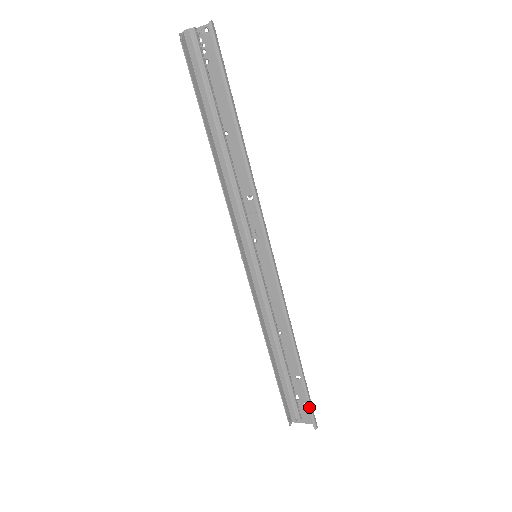
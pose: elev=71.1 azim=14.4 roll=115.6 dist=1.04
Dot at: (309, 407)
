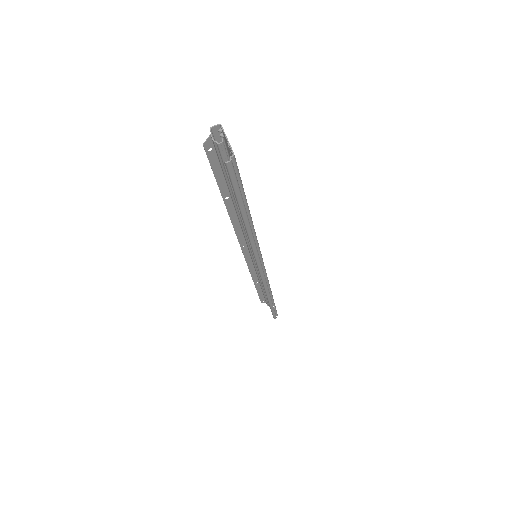
Dot at: (272, 313)
